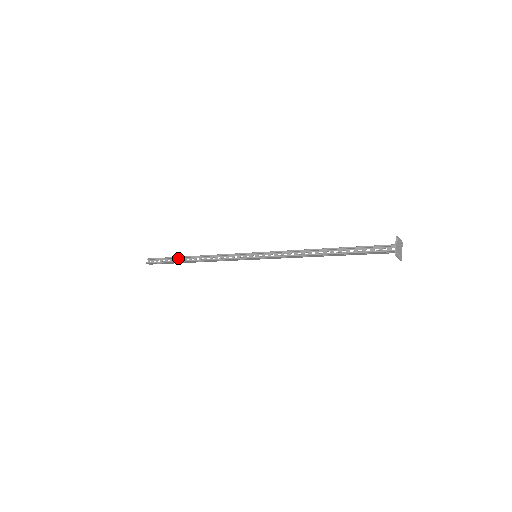
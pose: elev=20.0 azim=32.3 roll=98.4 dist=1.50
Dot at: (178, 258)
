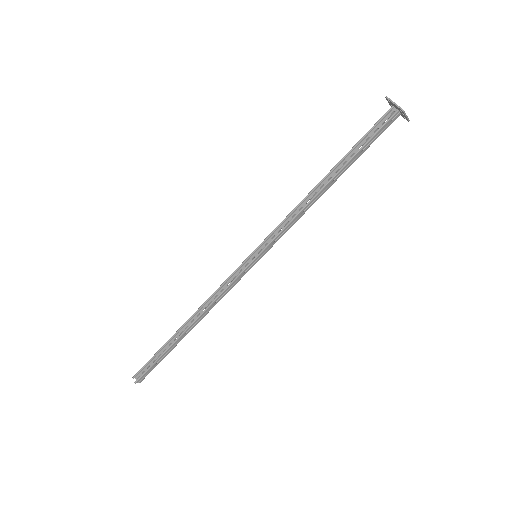
Dot at: (169, 343)
